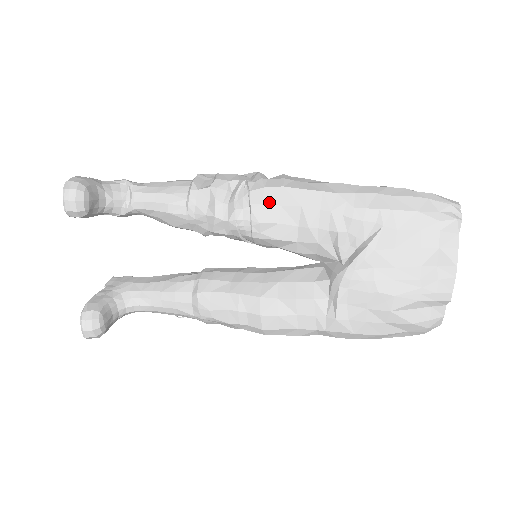
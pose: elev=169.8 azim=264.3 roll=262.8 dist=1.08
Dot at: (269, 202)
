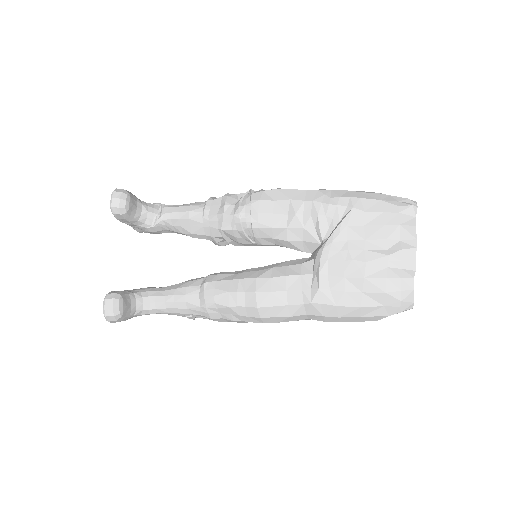
Dot at: (266, 199)
